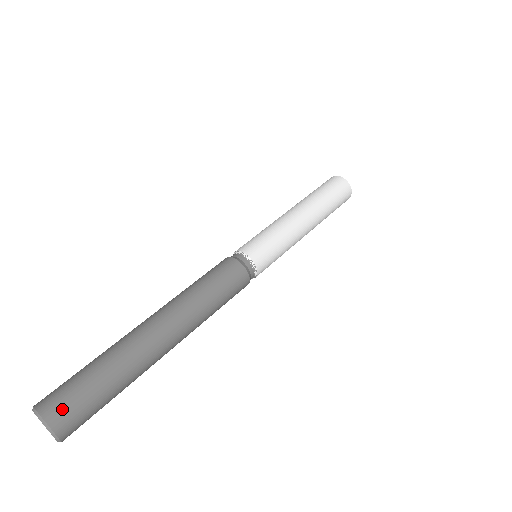
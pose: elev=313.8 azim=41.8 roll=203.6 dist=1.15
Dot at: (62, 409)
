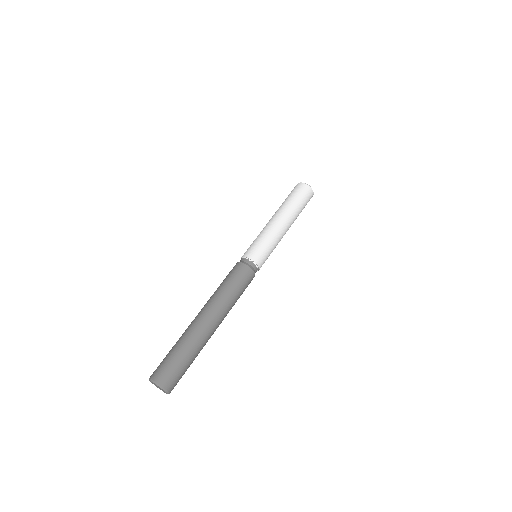
Dot at: (174, 383)
